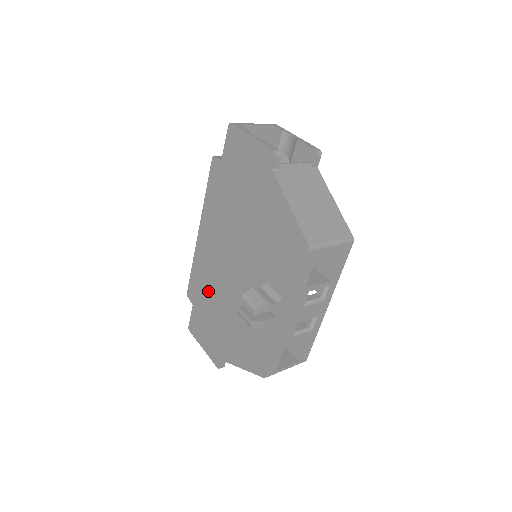
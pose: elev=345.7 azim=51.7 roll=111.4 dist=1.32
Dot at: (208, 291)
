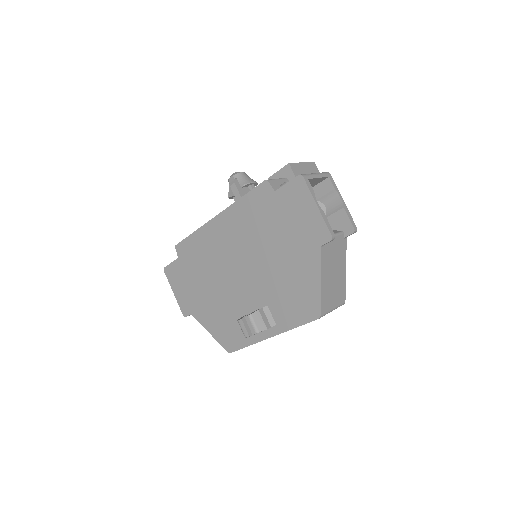
Dot at: (202, 263)
